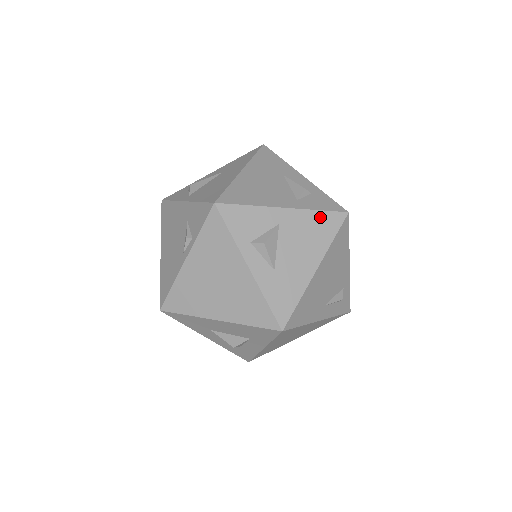
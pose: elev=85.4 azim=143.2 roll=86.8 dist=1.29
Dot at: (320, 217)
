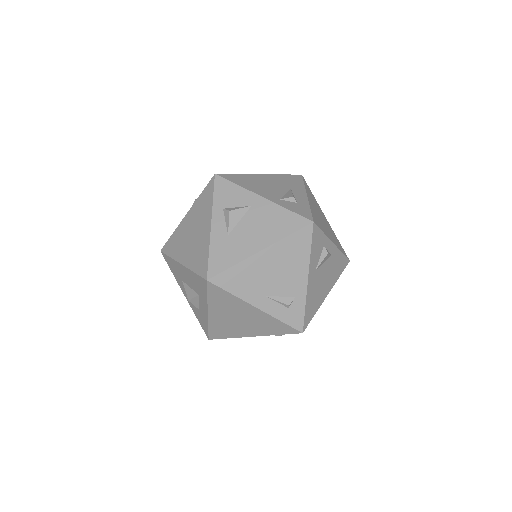
Dot at: (287, 215)
